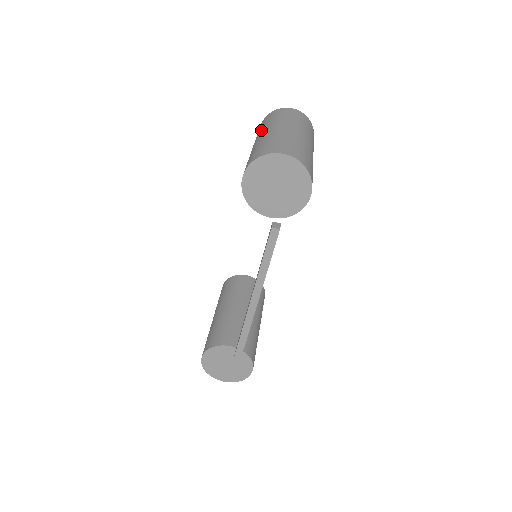
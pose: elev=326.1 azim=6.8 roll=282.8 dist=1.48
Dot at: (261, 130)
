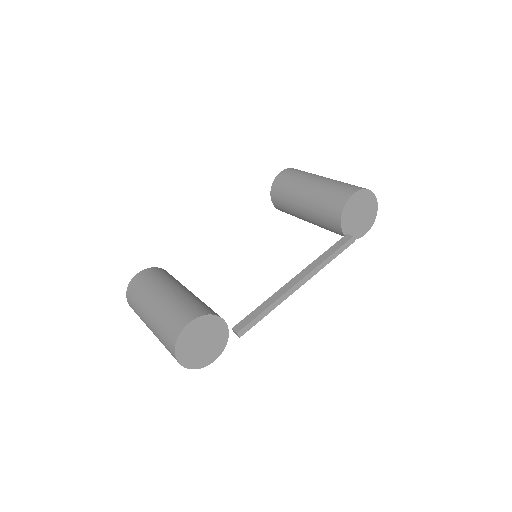
Dot at: (314, 174)
